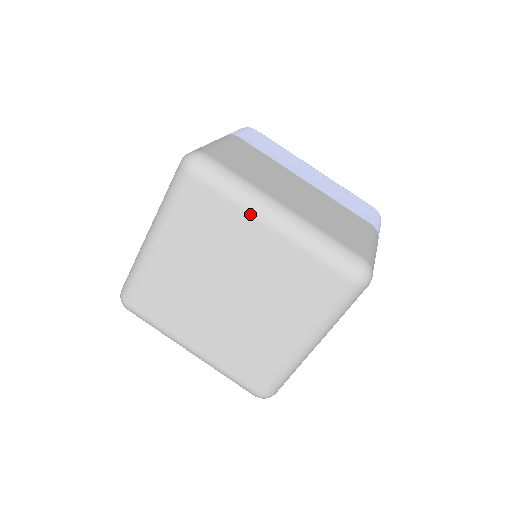
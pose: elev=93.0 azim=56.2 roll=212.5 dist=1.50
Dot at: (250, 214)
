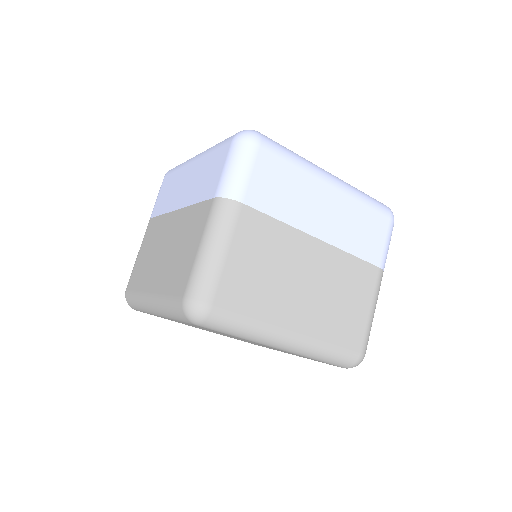
Dot at: occluded
